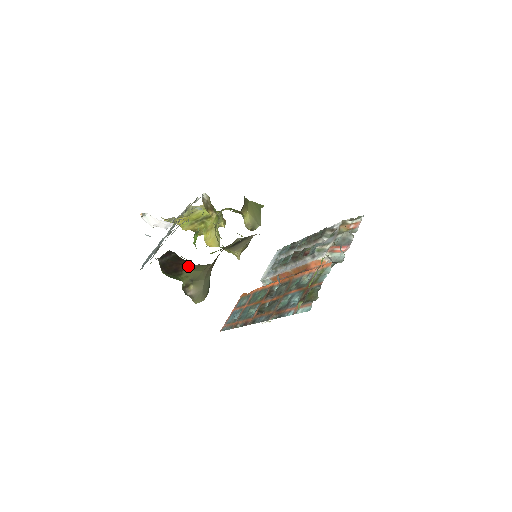
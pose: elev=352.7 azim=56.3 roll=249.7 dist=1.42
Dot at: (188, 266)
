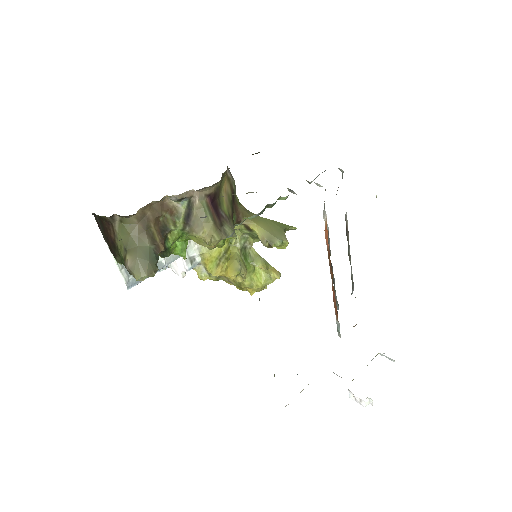
Dot at: (113, 229)
